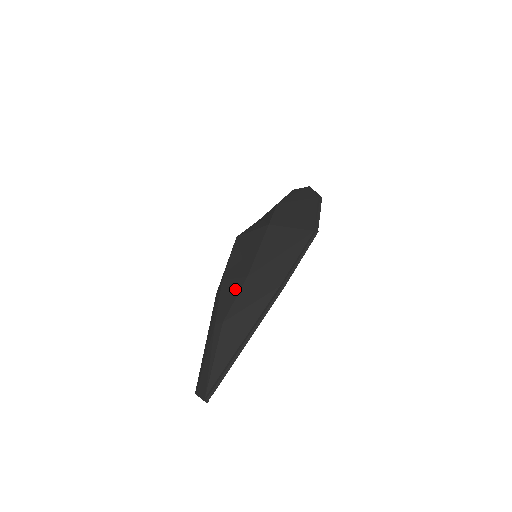
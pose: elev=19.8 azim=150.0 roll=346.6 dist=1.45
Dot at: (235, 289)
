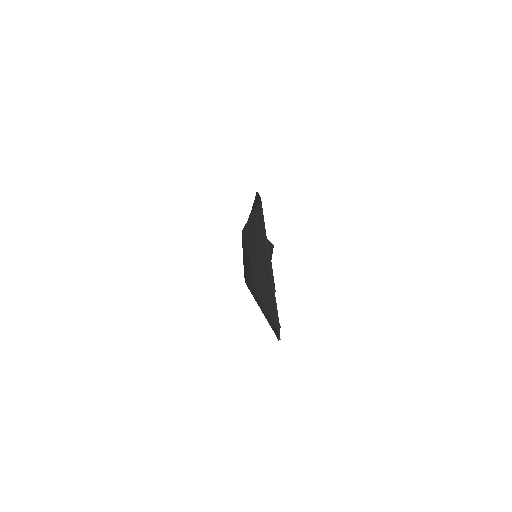
Dot at: (249, 272)
